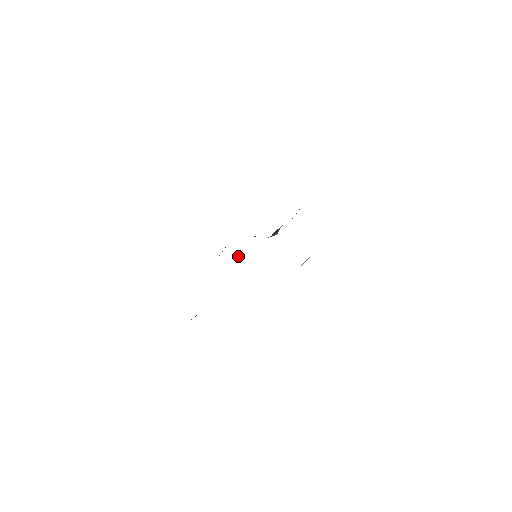
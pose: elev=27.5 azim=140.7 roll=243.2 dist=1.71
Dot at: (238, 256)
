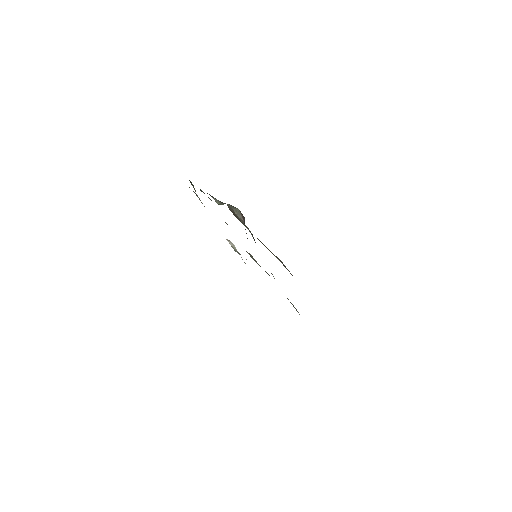
Dot at: occluded
